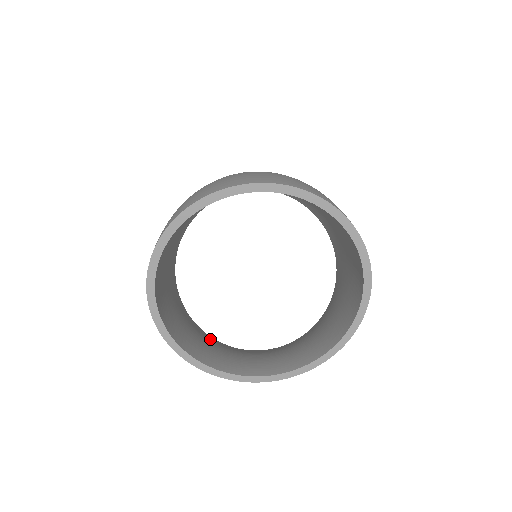
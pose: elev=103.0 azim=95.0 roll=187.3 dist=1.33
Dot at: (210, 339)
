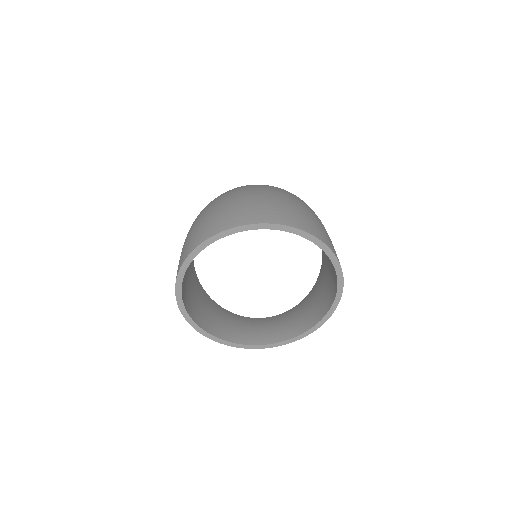
Dot at: (225, 314)
